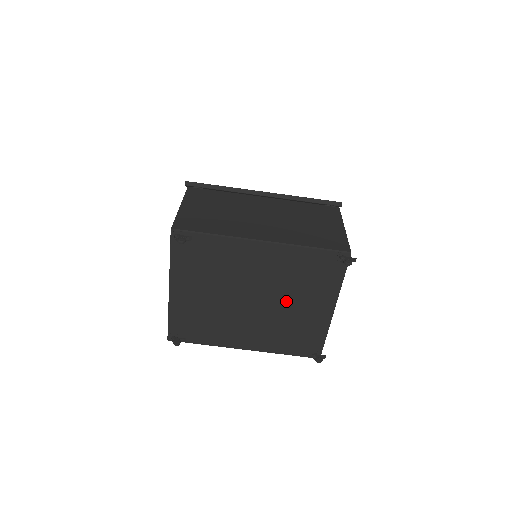
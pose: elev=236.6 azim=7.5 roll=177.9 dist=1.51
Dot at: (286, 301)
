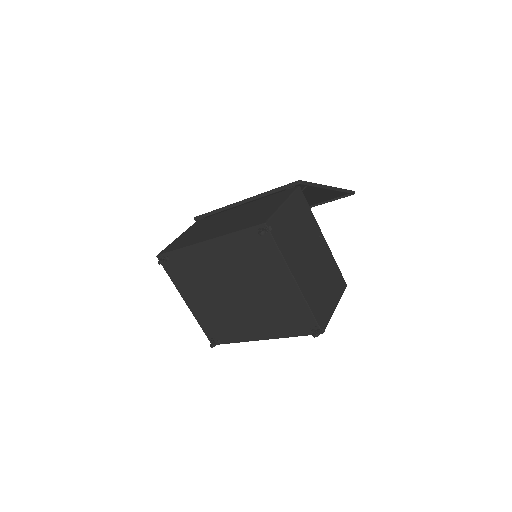
Dot at: (256, 285)
